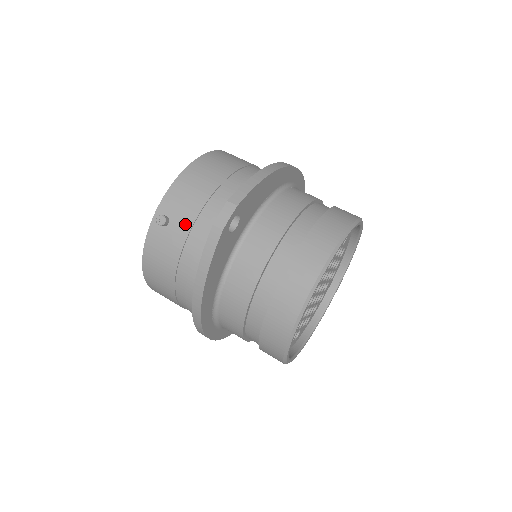
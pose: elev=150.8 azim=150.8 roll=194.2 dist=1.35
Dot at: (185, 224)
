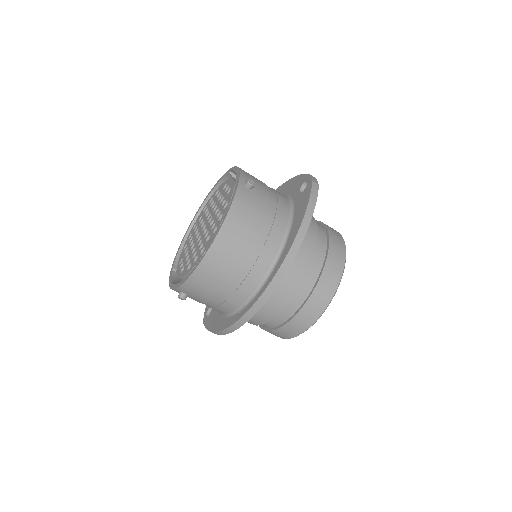
Dot at: (263, 192)
